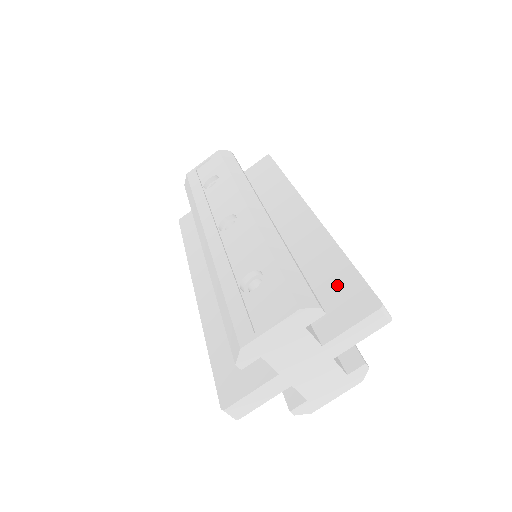
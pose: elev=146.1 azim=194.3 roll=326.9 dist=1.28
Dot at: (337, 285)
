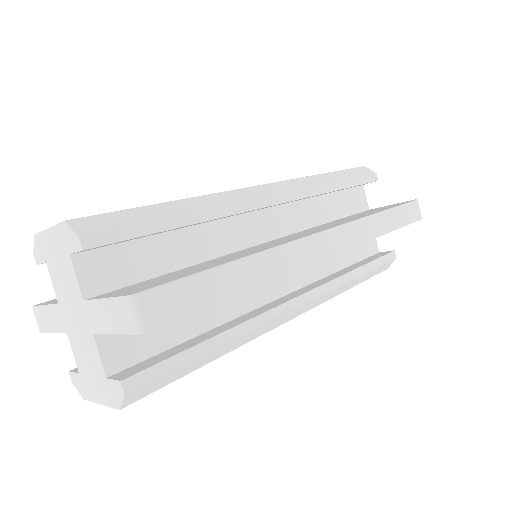
Dot at: (181, 274)
